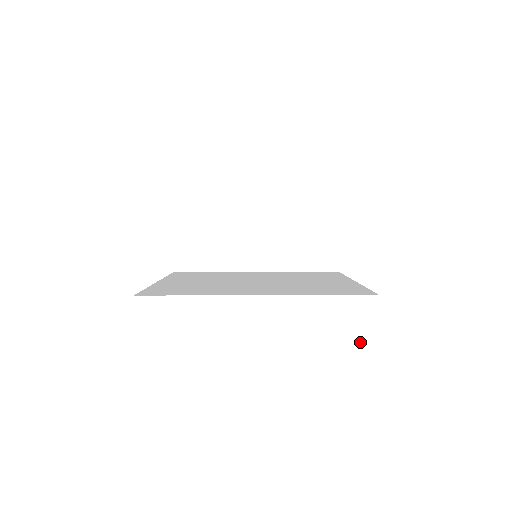
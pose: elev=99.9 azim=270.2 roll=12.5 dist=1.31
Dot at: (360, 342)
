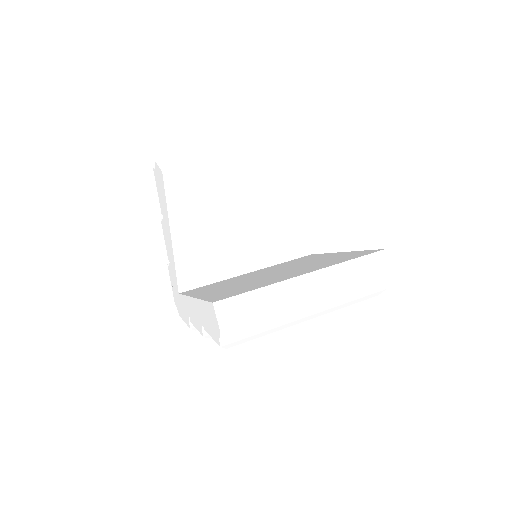
Dot at: (378, 290)
